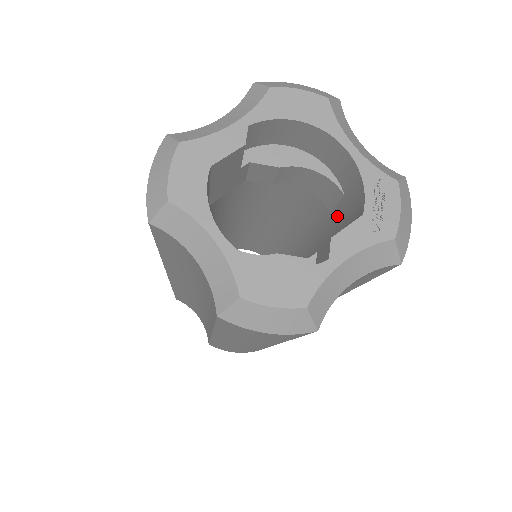
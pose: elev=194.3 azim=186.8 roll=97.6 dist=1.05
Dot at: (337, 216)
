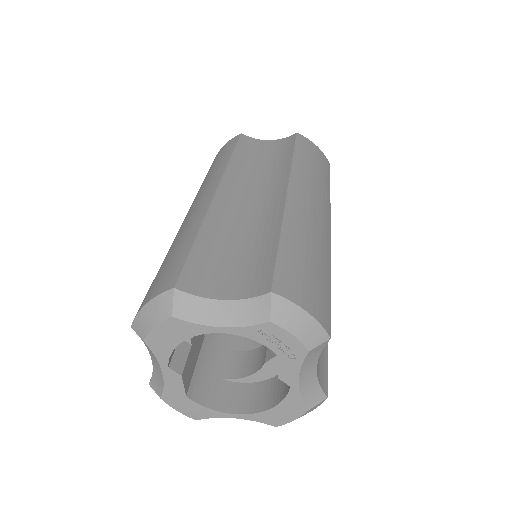
Dot at: occluded
